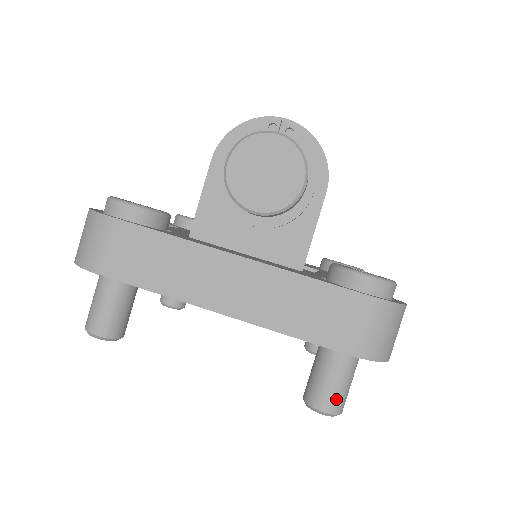
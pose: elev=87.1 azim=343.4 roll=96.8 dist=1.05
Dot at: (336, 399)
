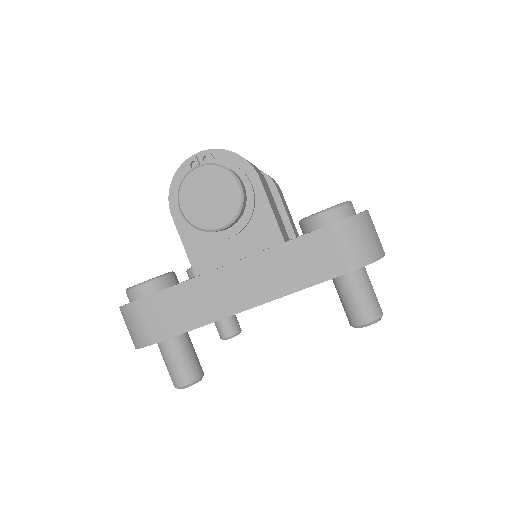
Dot at: (370, 308)
